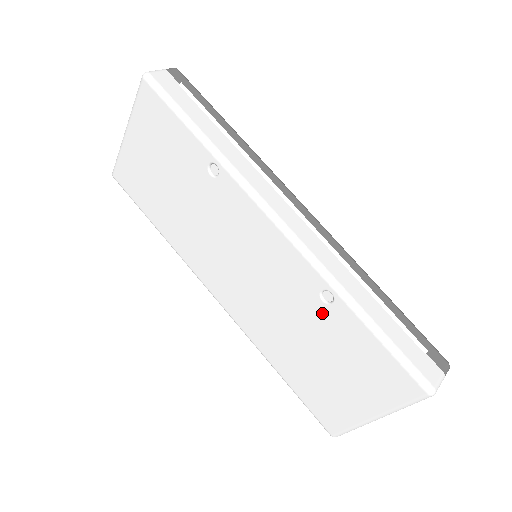
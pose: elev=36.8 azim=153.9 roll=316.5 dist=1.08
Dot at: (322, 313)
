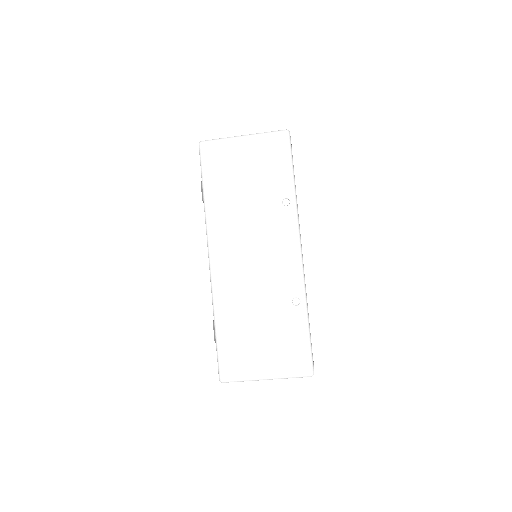
Dot at: (285, 308)
